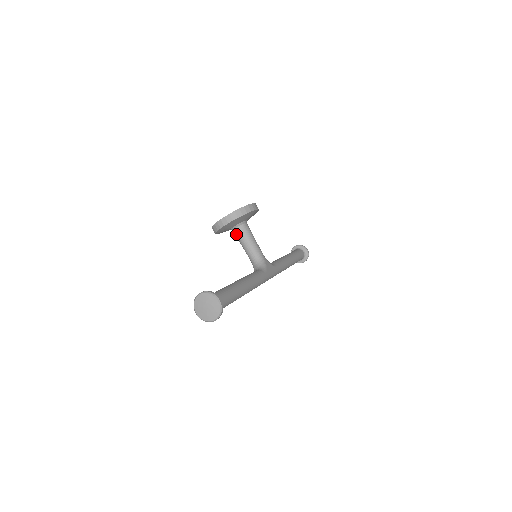
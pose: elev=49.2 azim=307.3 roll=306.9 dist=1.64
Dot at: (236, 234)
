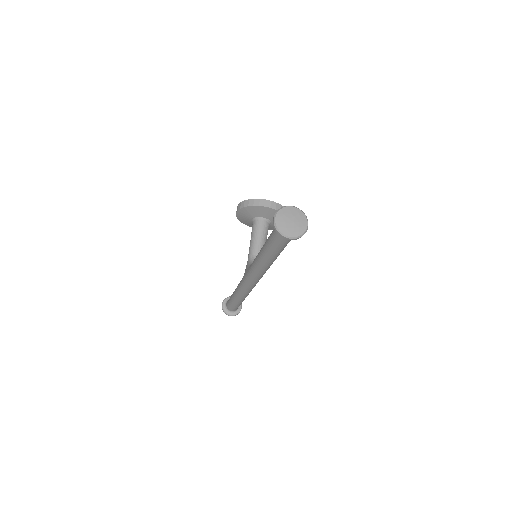
Dot at: (257, 224)
